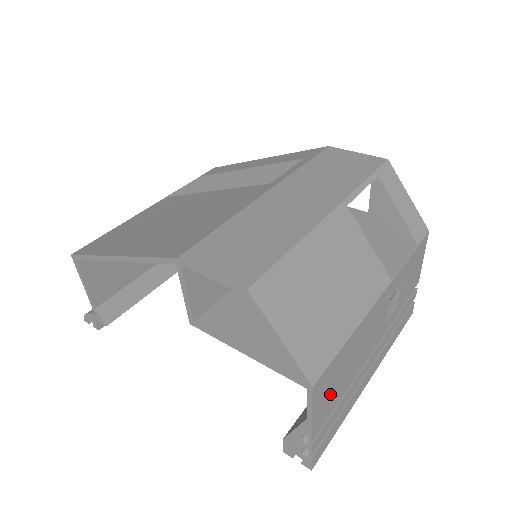
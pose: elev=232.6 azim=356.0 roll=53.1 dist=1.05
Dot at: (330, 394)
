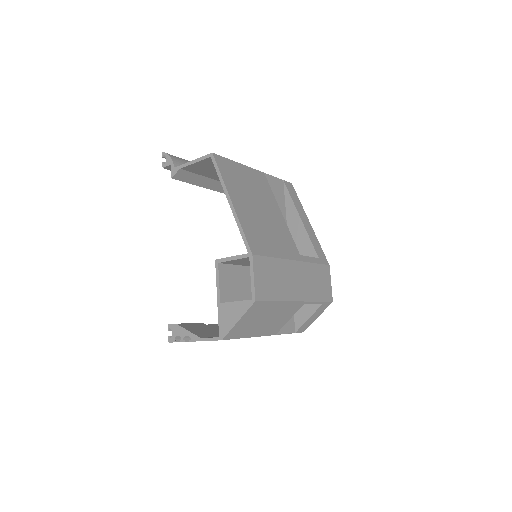
Dot at: occluded
